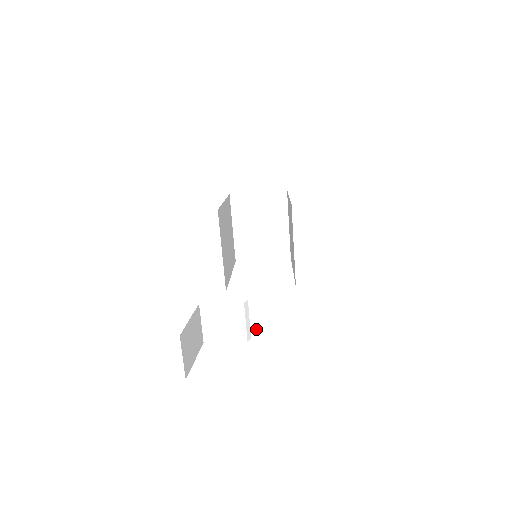
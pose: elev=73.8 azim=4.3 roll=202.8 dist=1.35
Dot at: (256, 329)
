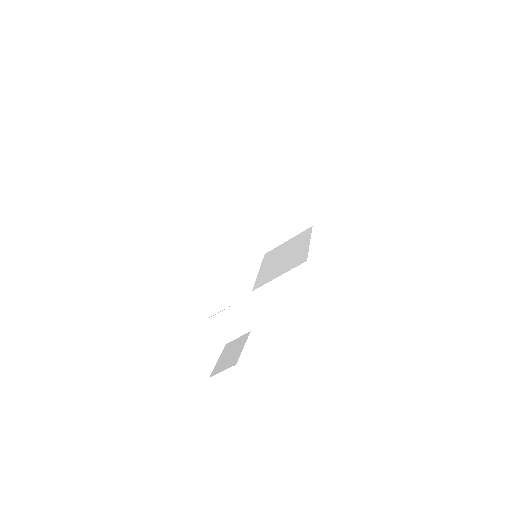
Dot at: (217, 319)
